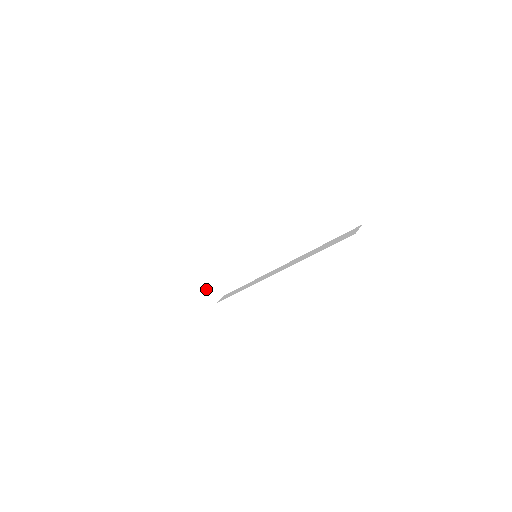
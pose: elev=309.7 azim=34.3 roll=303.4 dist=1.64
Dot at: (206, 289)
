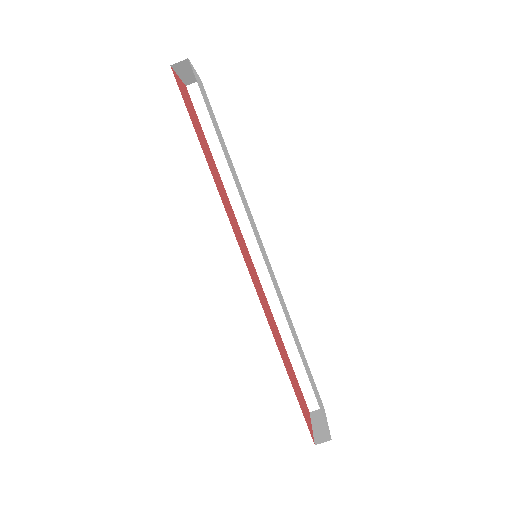
Dot at: (183, 76)
